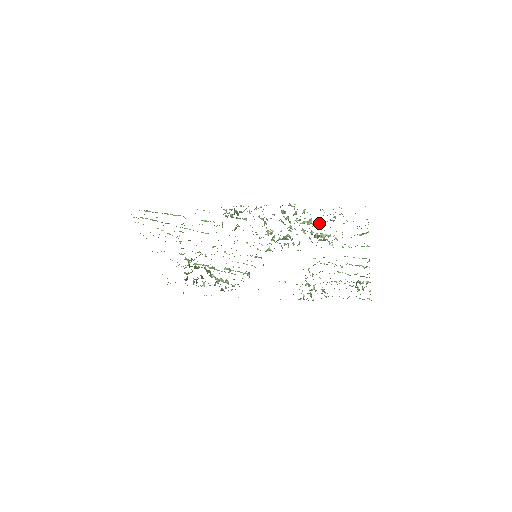
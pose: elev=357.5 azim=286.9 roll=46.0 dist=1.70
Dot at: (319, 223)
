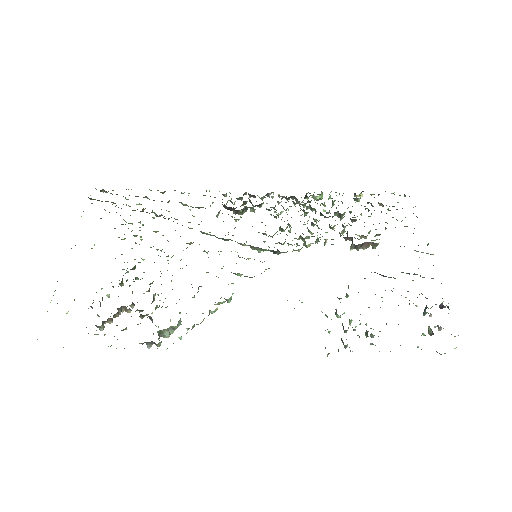
Dot at: occluded
